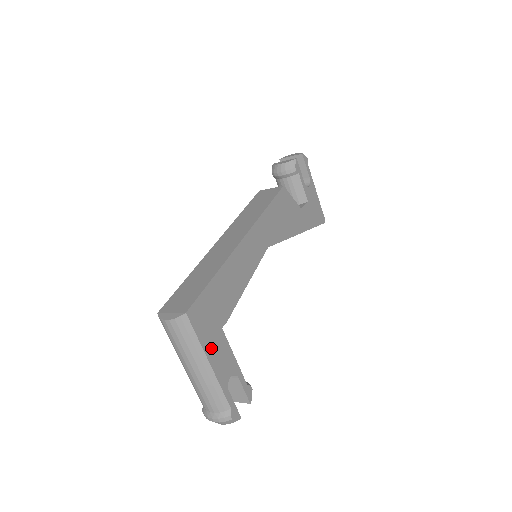
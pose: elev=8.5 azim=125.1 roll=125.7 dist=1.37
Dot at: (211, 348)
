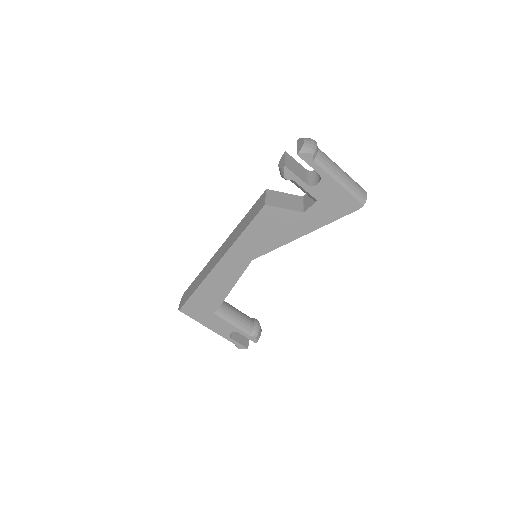
Dot at: (207, 322)
